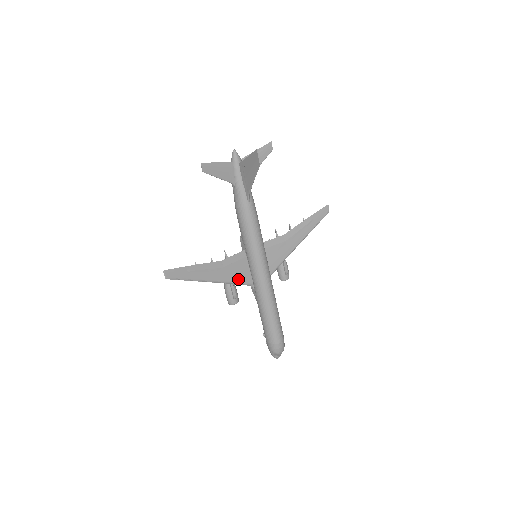
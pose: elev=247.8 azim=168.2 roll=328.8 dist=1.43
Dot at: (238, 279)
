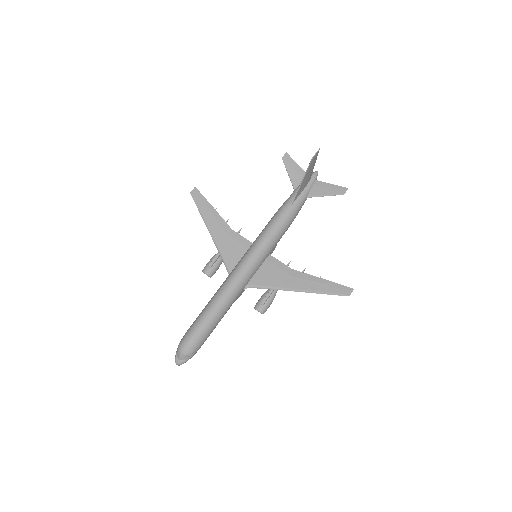
Dot at: (227, 255)
